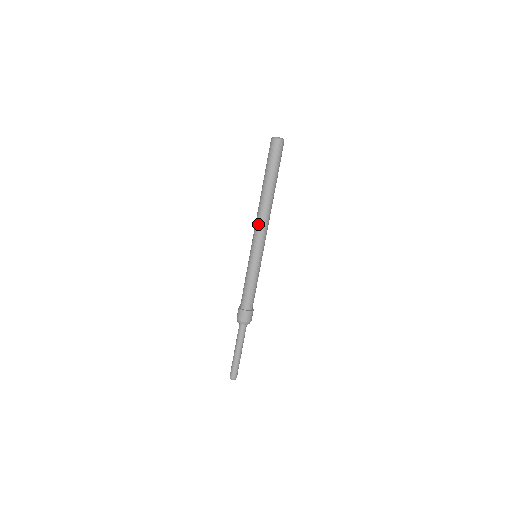
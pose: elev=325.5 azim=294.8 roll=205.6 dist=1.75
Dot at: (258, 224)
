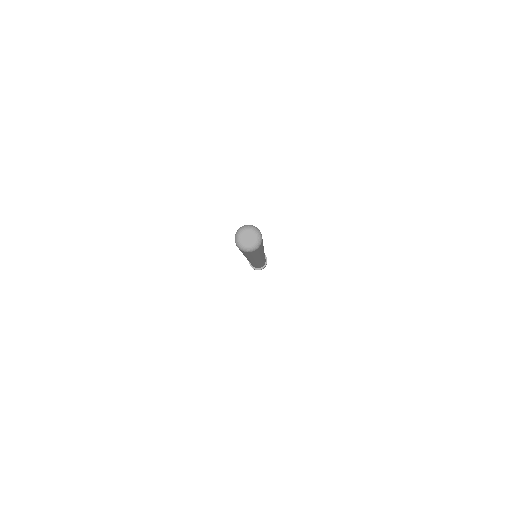
Dot at: occluded
